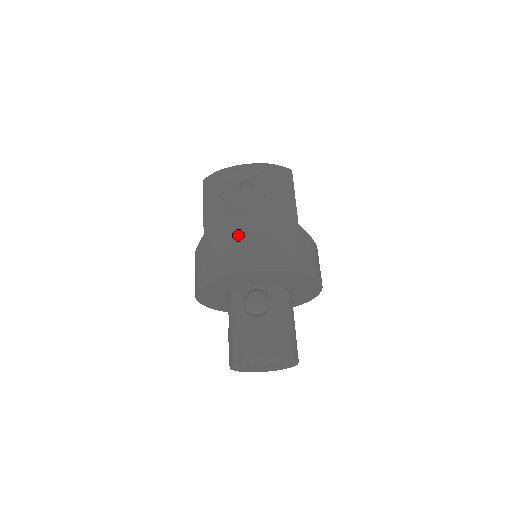
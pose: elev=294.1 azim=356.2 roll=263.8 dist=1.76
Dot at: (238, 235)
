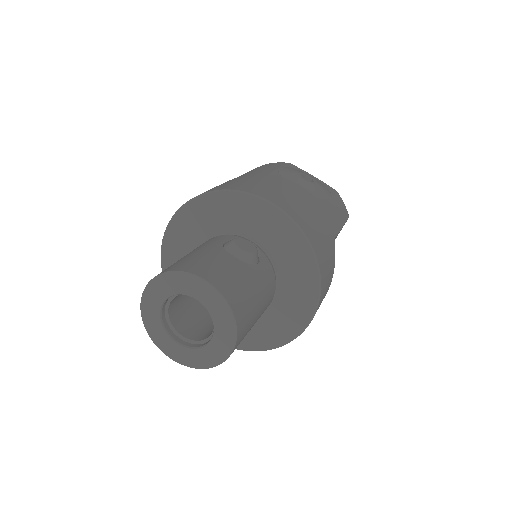
Dot at: (277, 184)
